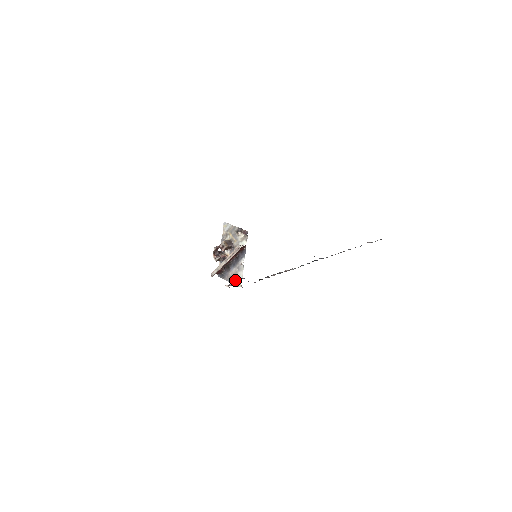
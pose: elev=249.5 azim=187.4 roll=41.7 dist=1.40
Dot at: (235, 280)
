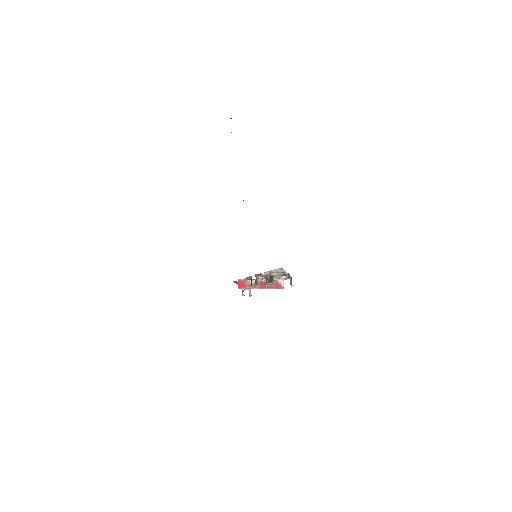
Dot at: occluded
